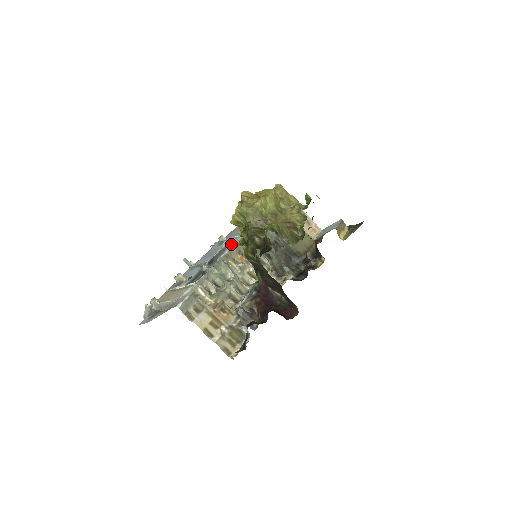
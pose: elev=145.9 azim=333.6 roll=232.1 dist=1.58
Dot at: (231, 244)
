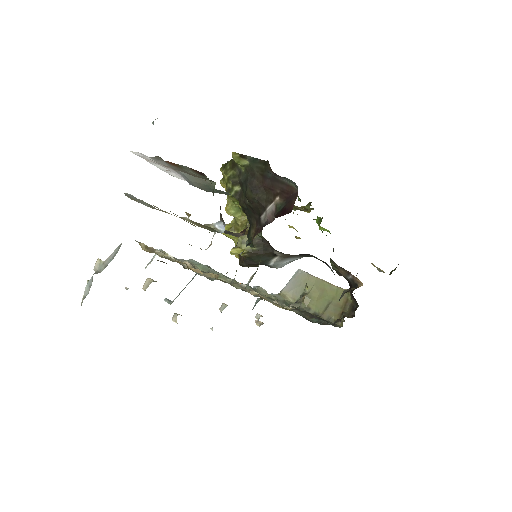
Dot at: occluded
